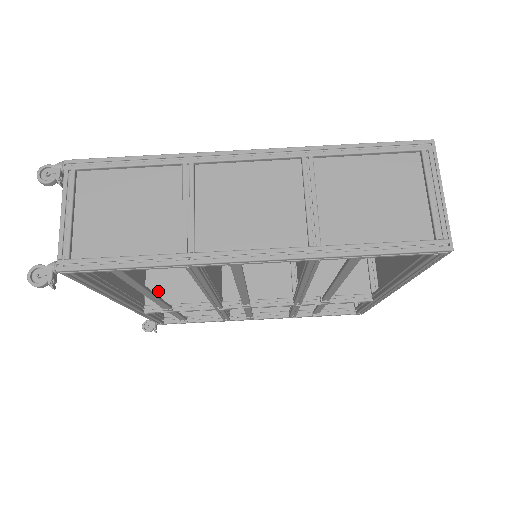
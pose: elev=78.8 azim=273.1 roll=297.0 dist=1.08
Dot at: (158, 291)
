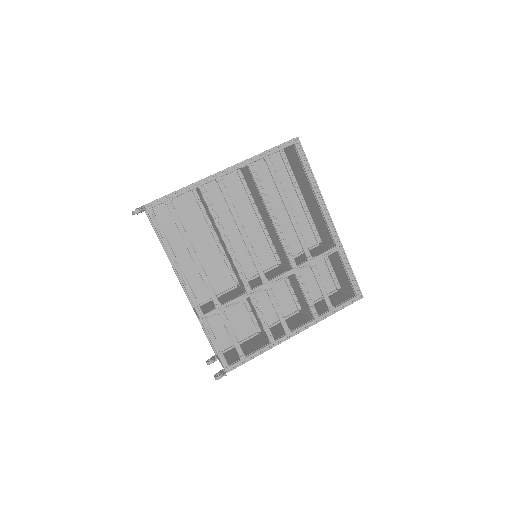
Dot at: occluded
